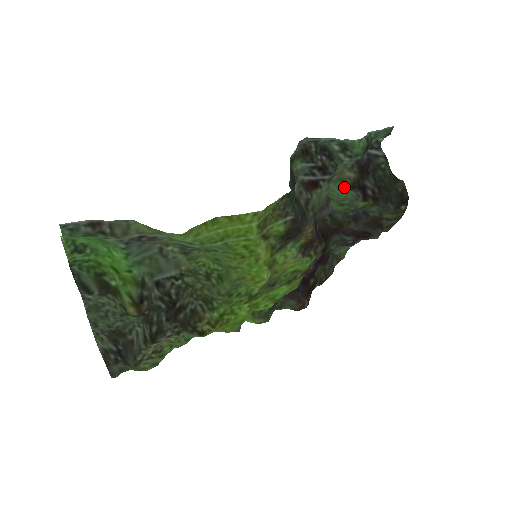
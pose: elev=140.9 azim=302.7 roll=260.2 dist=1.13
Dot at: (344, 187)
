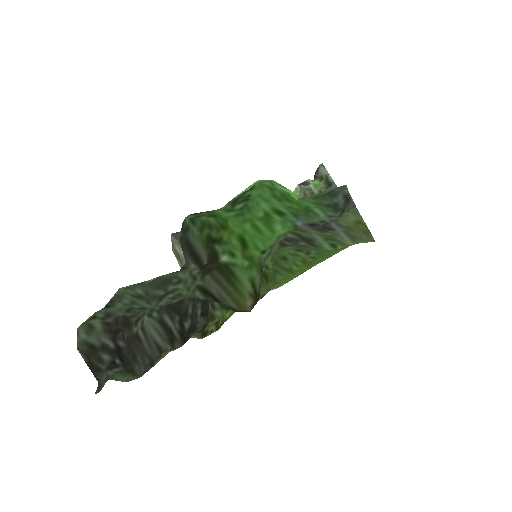
Dot at: occluded
